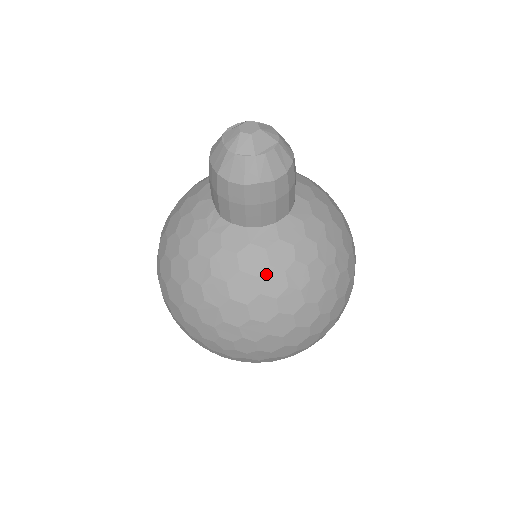
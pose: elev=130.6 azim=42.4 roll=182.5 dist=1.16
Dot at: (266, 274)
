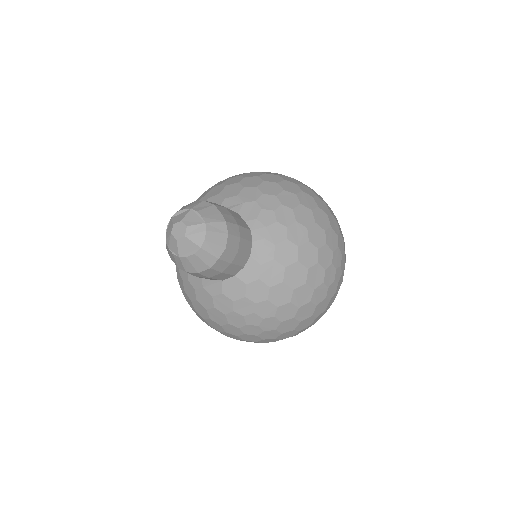
Dot at: (212, 311)
